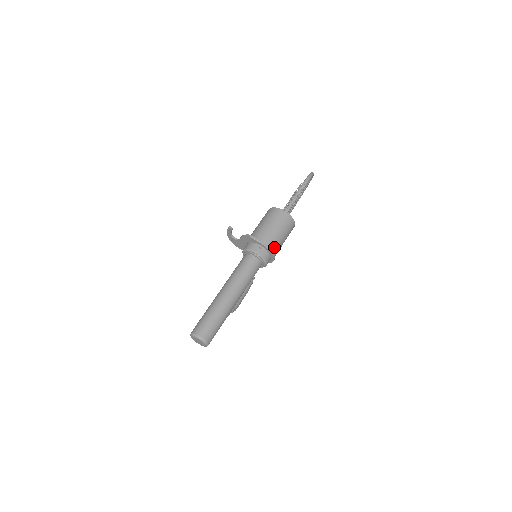
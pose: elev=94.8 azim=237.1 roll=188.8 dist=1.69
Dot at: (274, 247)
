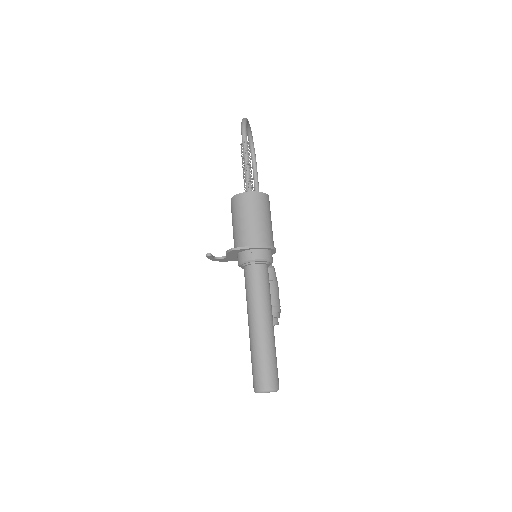
Dot at: (265, 239)
